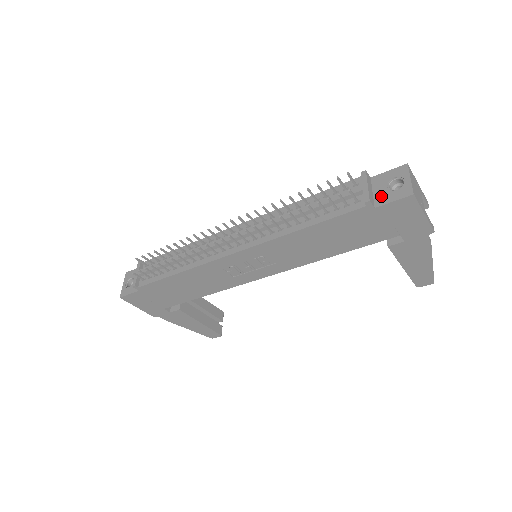
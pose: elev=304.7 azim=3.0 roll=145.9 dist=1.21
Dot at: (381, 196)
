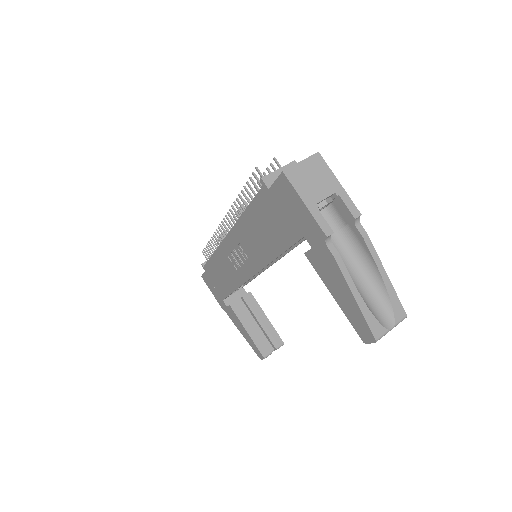
Dot at: occluded
